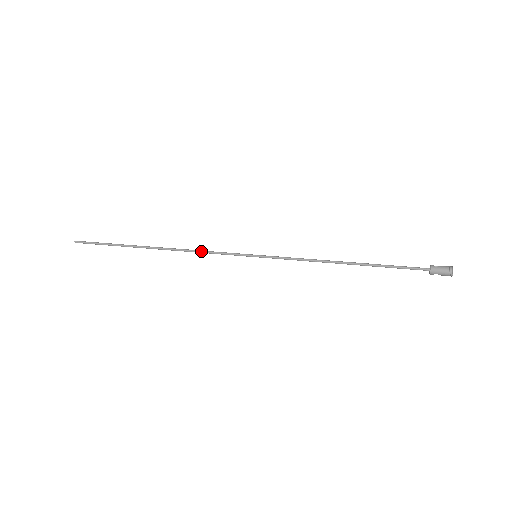
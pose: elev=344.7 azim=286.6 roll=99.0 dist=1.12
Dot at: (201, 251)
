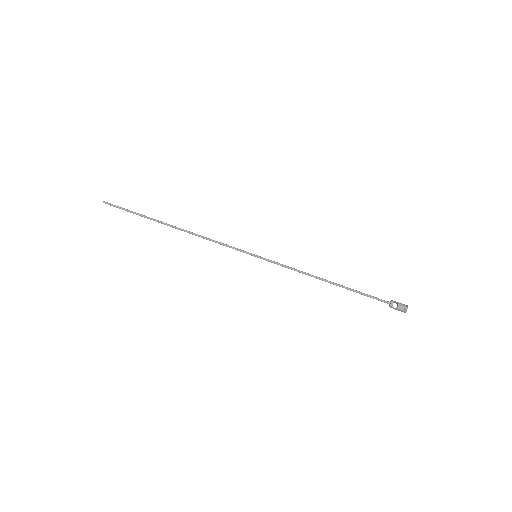
Dot at: occluded
